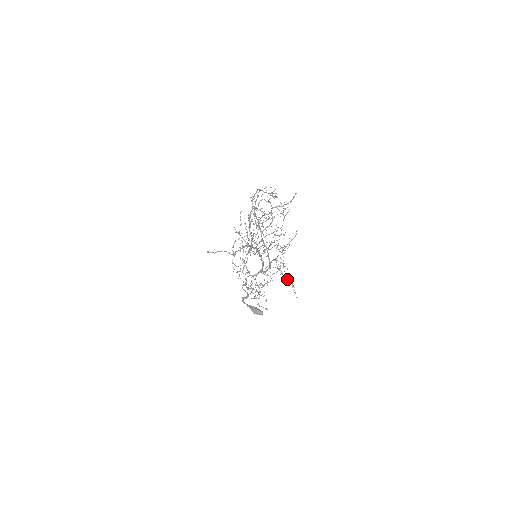
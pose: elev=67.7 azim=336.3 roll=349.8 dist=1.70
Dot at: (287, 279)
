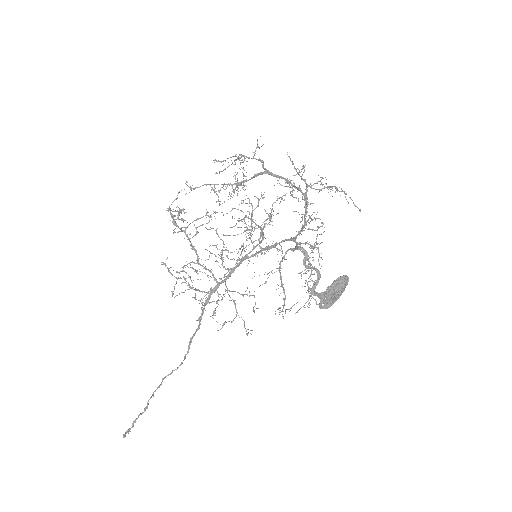
Dot at: (340, 191)
